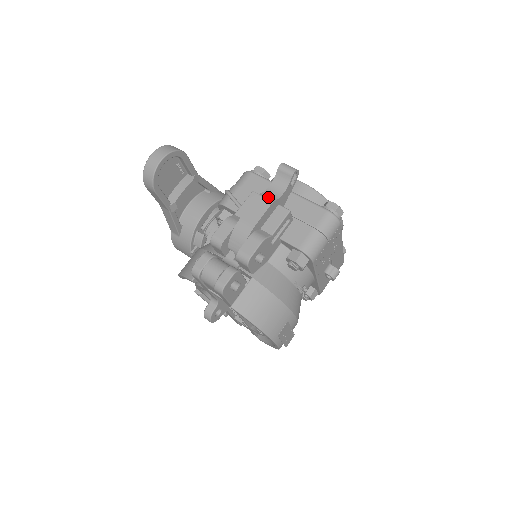
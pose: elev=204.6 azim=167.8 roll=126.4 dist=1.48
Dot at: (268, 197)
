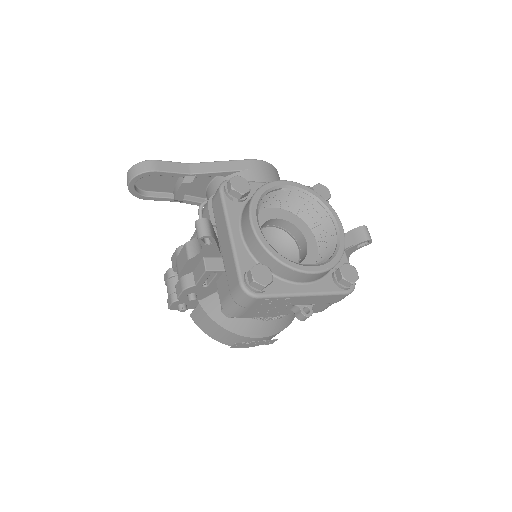
Dot at: (190, 250)
